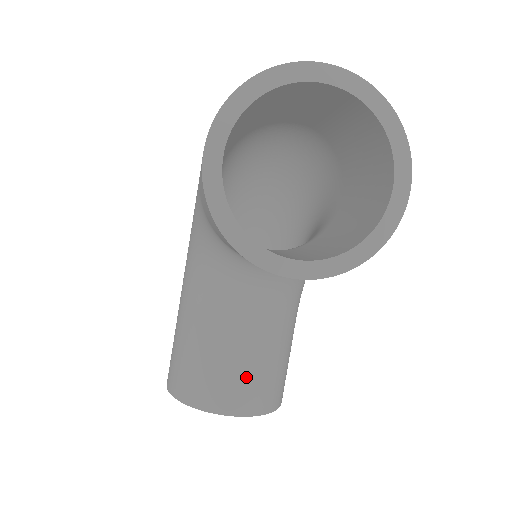
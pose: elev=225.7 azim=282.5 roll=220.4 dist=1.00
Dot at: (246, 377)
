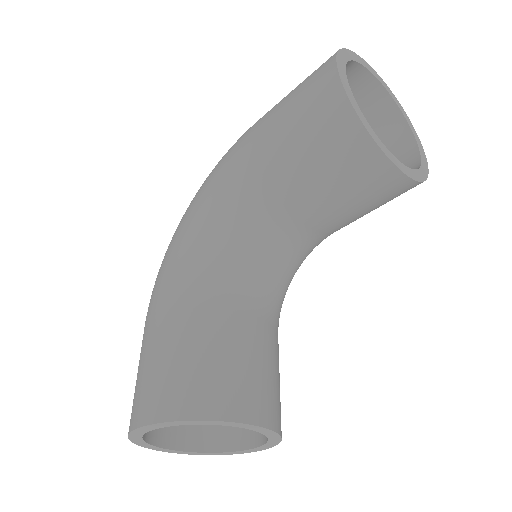
Dot at: (266, 378)
